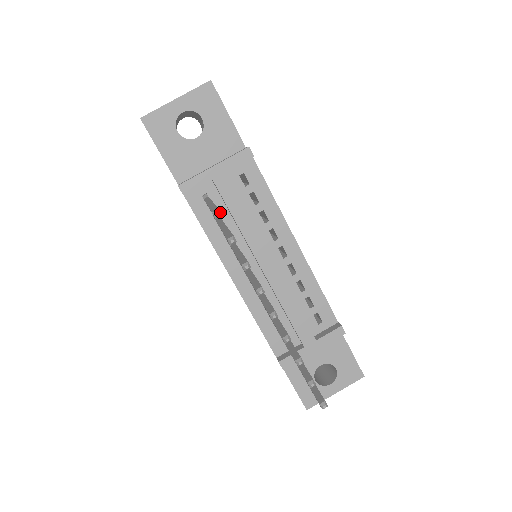
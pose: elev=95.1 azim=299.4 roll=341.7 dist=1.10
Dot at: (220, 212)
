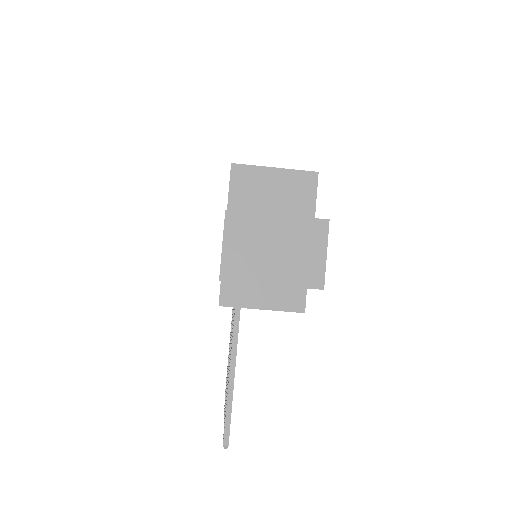
Dot at: occluded
